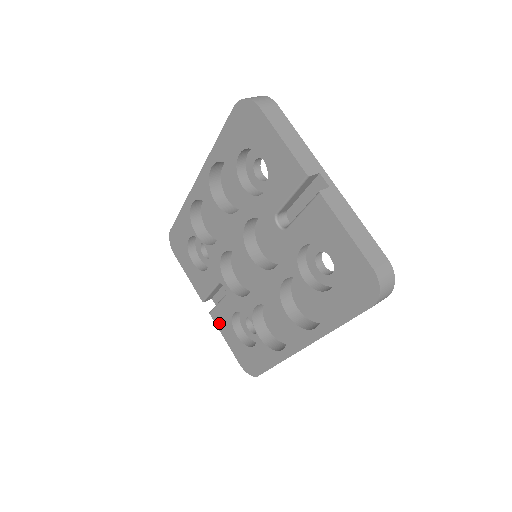
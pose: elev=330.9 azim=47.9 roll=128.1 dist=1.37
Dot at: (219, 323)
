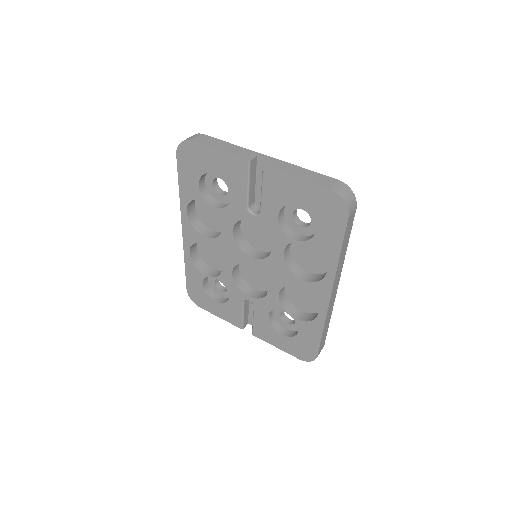
Dot at: (264, 336)
